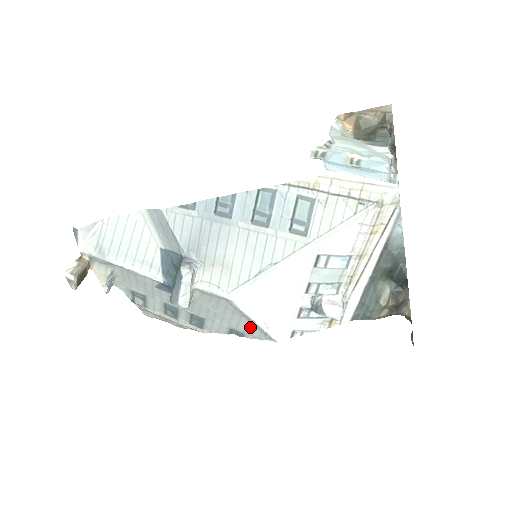
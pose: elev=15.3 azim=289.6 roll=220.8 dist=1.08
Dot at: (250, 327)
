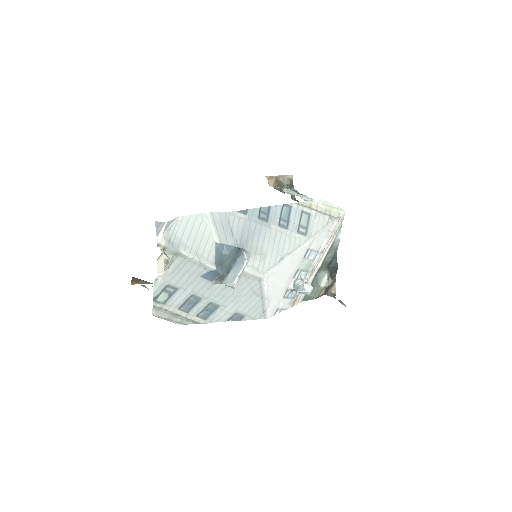
Dot at: (256, 307)
